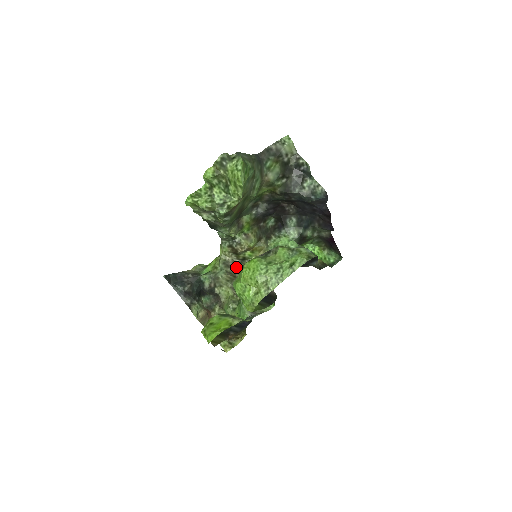
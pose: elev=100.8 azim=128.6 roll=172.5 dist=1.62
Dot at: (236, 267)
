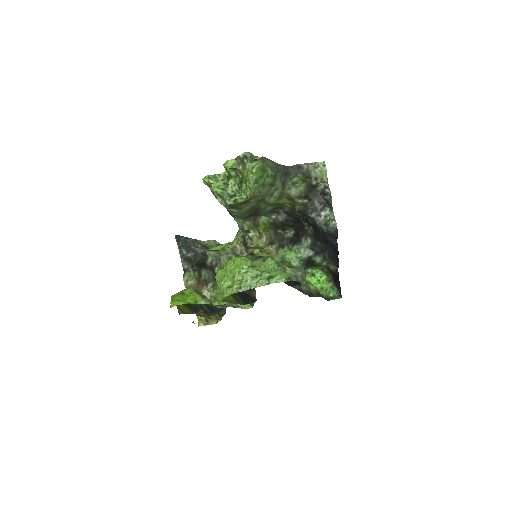
Dot at: occluded
